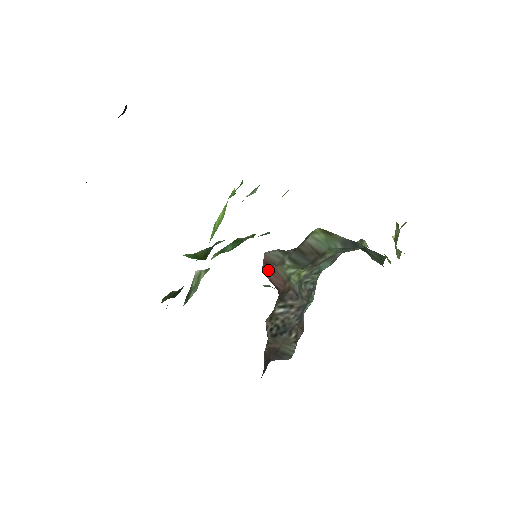
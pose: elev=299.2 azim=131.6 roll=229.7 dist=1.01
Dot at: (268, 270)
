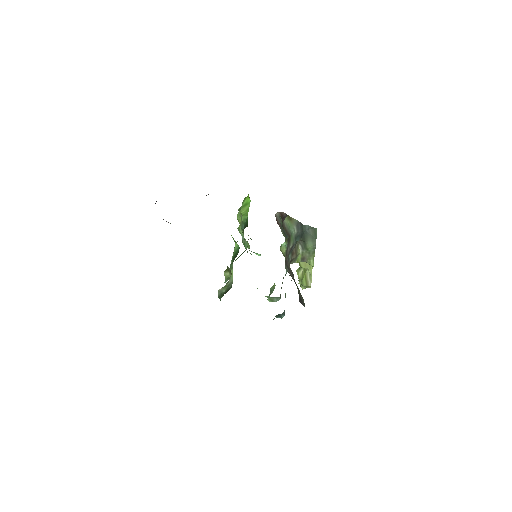
Dot at: (279, 226)
